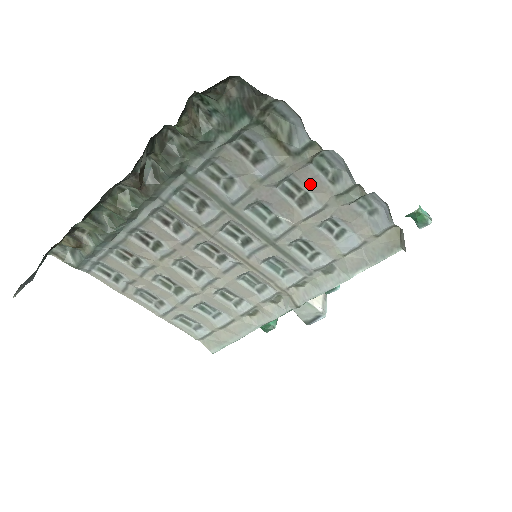
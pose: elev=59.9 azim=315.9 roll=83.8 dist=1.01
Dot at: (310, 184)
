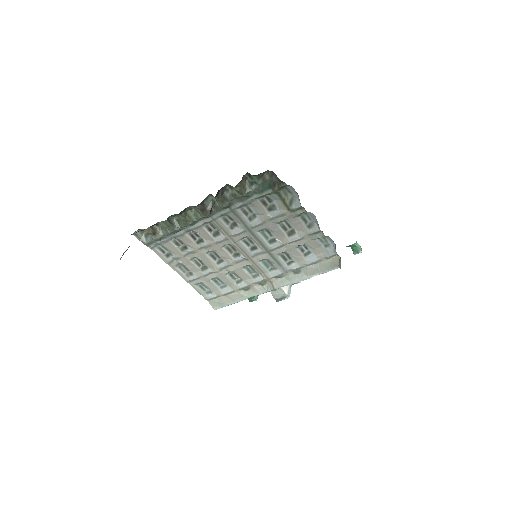
Dot at: (296, 226)
